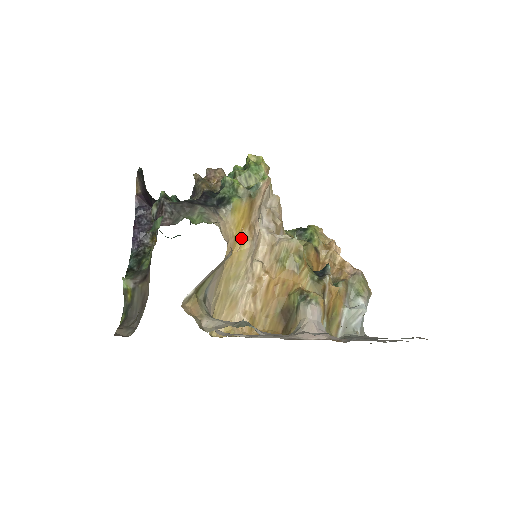
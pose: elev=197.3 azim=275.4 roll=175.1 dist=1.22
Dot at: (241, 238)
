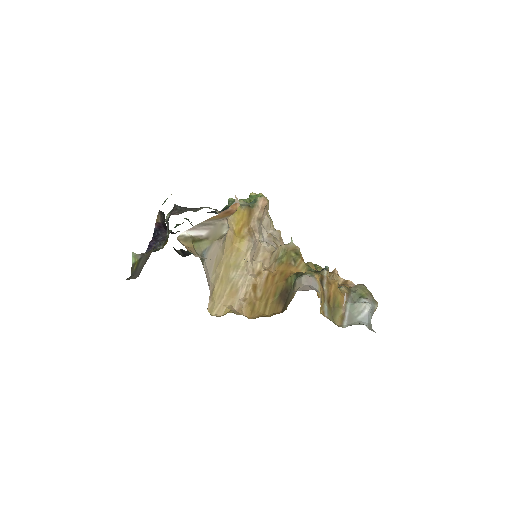
Dot at: (241, 234)
